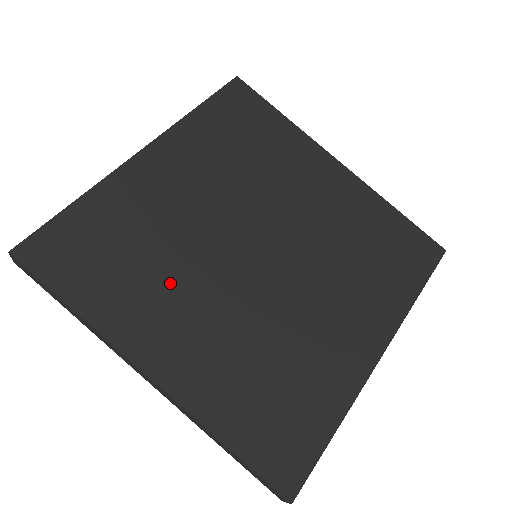
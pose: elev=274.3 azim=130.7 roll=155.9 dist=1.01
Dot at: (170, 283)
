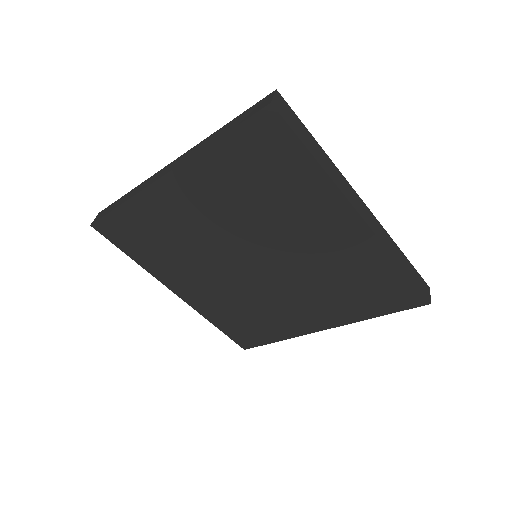
Dot at: (188, 263)
